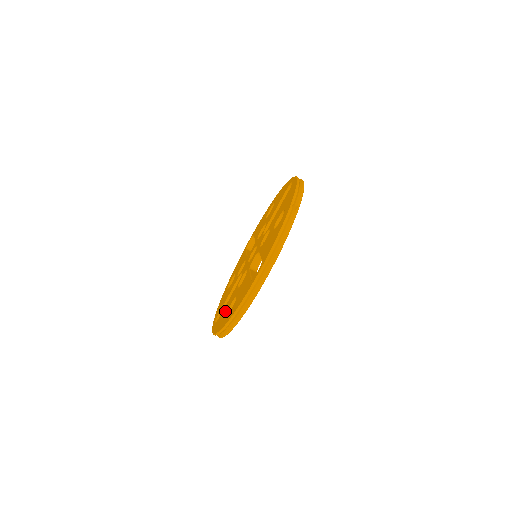
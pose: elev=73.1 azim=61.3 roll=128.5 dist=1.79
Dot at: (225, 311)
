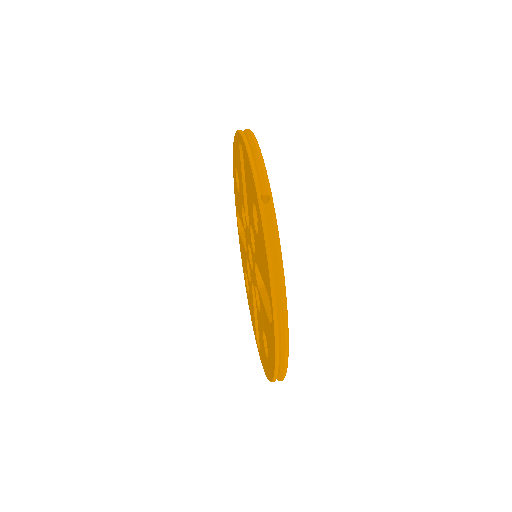
Dot at: (260, 253)
